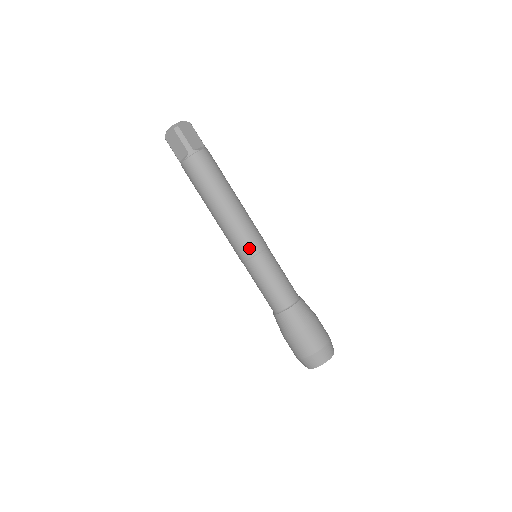
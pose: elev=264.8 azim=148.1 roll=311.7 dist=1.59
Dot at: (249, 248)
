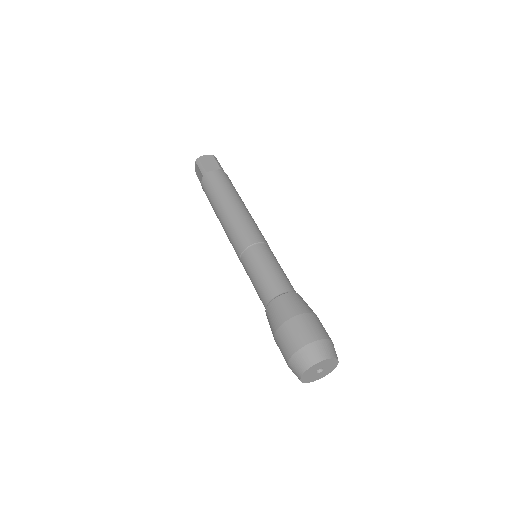
Dot at: (261, 236)
